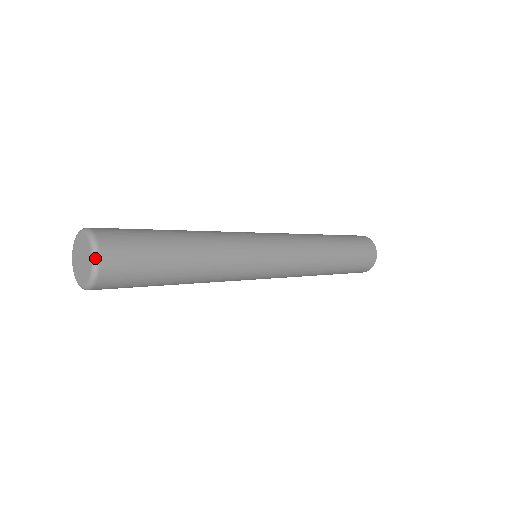
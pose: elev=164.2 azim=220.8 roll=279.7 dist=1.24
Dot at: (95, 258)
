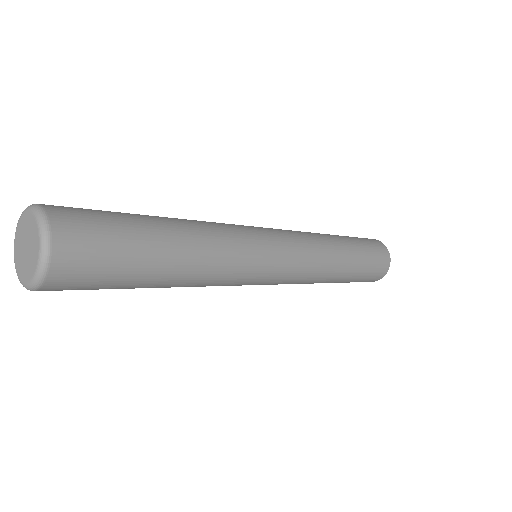
Dot at: (42, 222)
